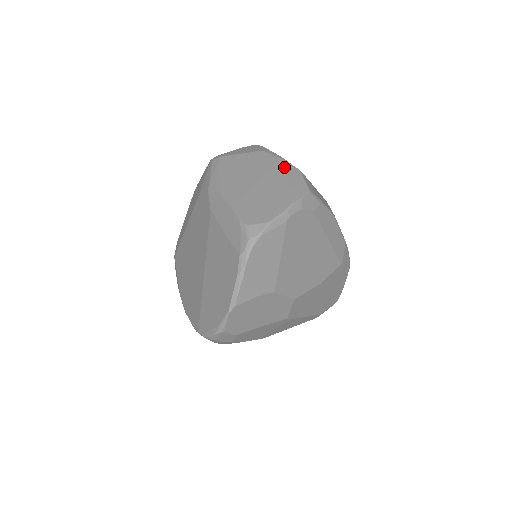
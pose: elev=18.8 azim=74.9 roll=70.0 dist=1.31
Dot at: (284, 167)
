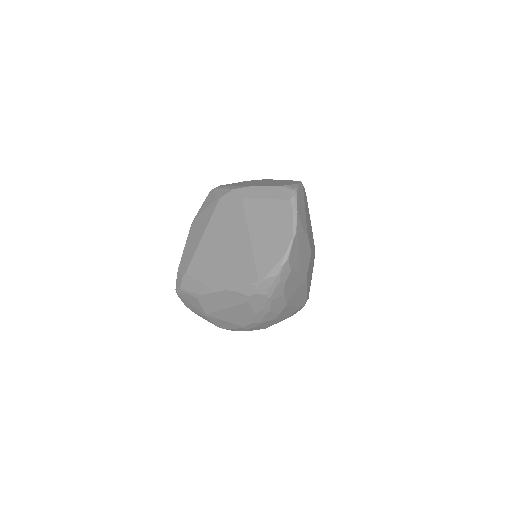
Dot at: occluded
